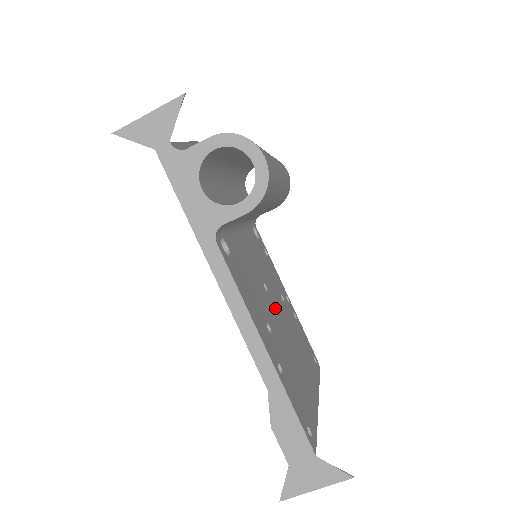
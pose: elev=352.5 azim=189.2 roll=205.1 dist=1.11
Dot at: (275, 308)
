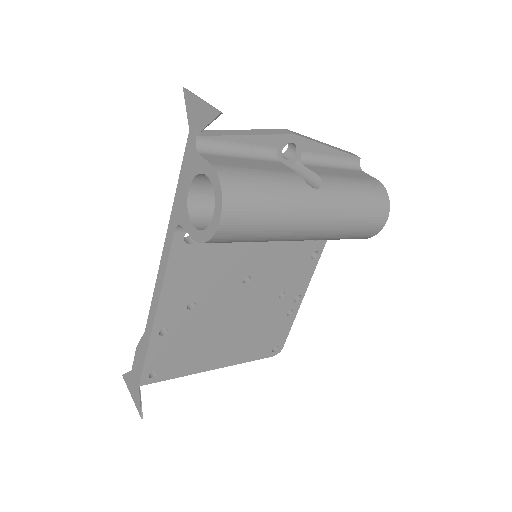
Dot at: (241, 297)
